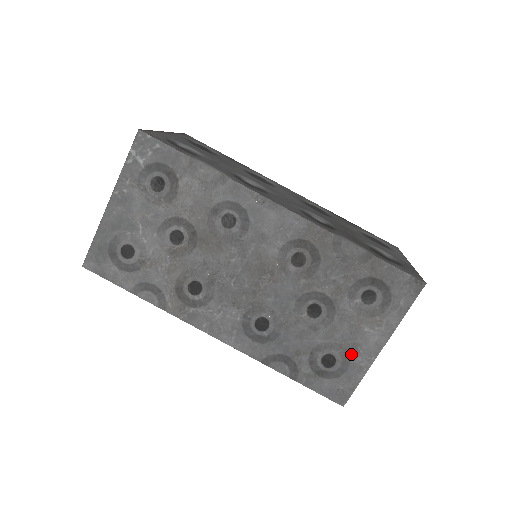
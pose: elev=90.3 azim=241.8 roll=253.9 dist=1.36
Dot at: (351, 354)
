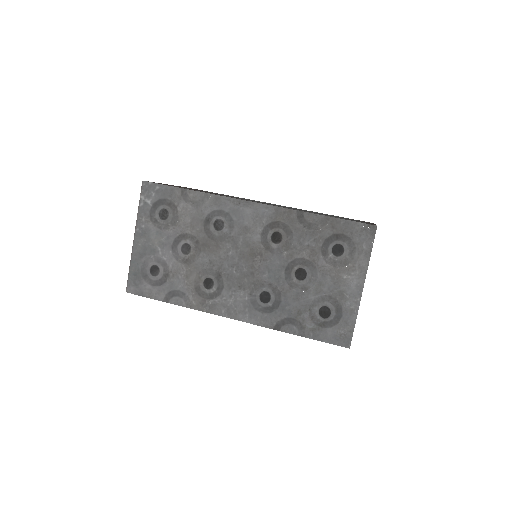
Dot at: (340, 301)
